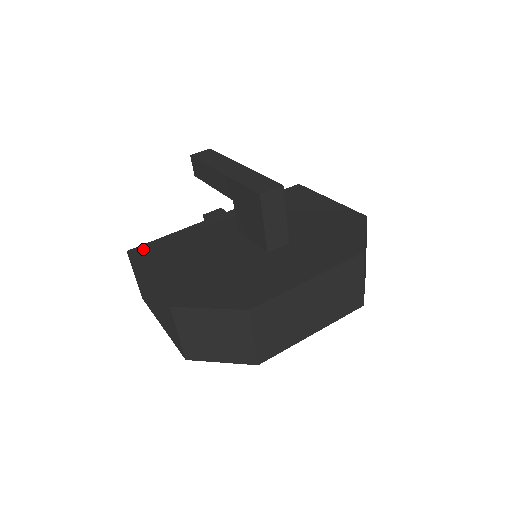
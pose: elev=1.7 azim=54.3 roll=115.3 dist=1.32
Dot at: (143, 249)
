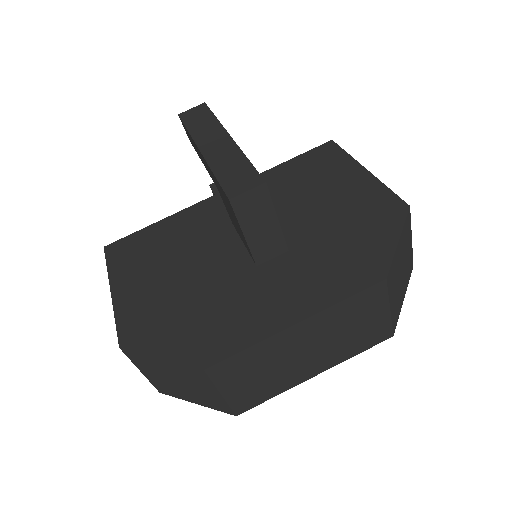
Dot at: (121, 245)
